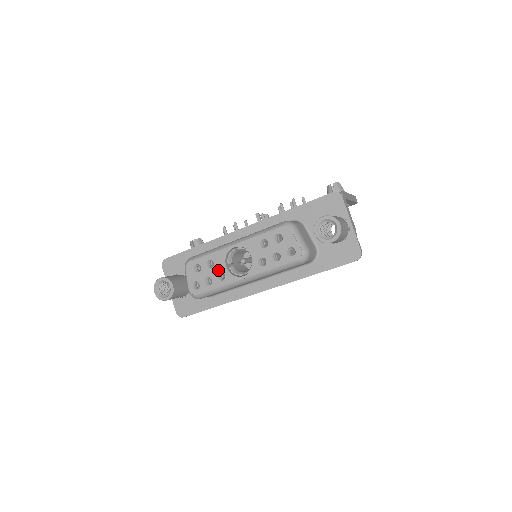
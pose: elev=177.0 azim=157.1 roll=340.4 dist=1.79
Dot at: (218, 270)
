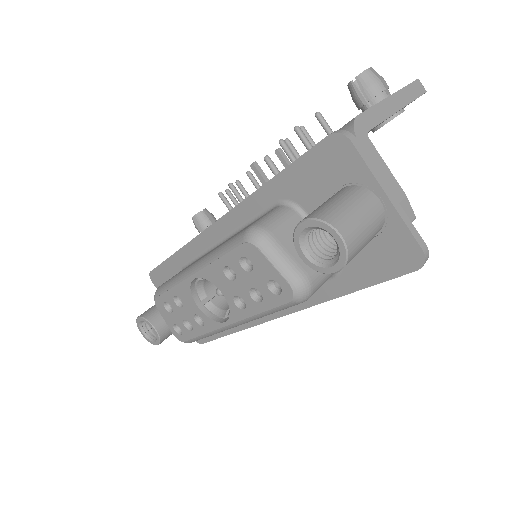
Dot at: (191, 311)
